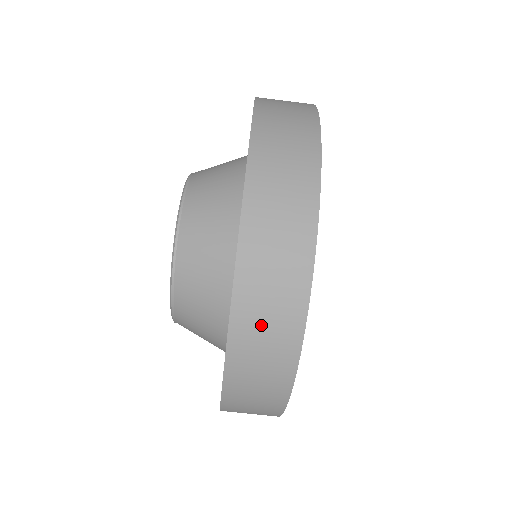
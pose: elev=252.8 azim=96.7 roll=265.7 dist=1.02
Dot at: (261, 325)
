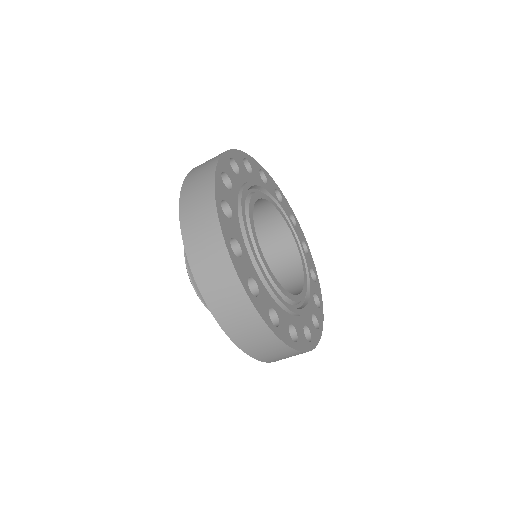
Dot at: (257, 346)
